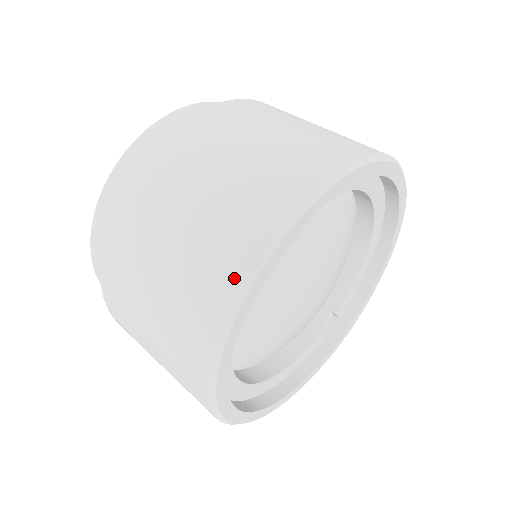
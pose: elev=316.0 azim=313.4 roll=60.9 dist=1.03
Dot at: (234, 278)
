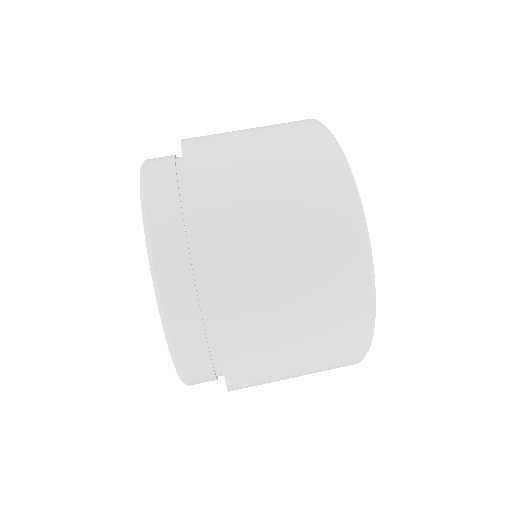
Dot at: (364, 304)
